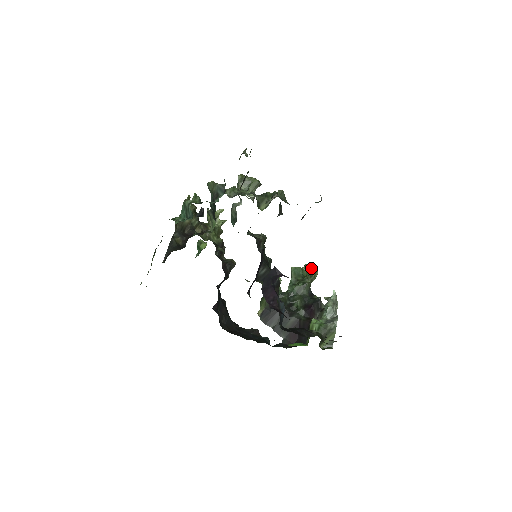
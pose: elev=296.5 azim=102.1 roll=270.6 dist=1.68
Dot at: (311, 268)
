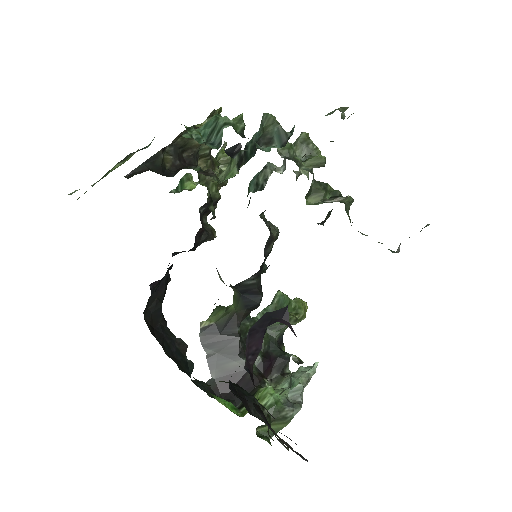
Dot at: (301, 308)
